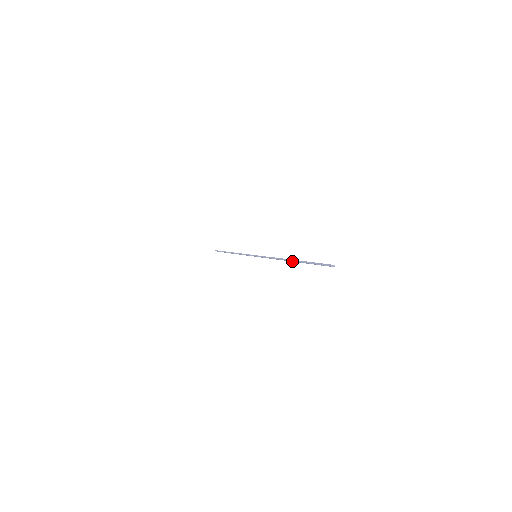
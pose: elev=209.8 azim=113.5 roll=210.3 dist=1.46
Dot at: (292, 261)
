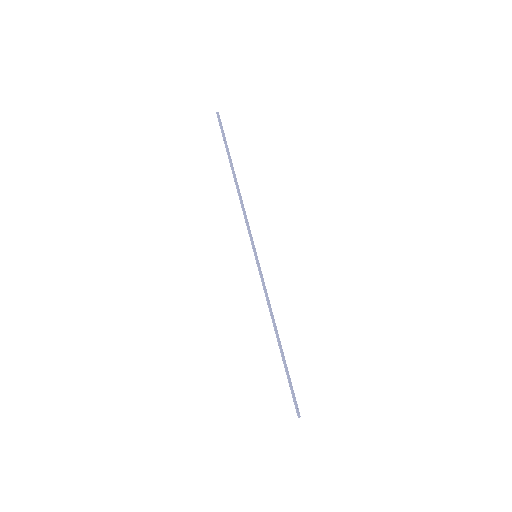
Dot at: (280, 346)
